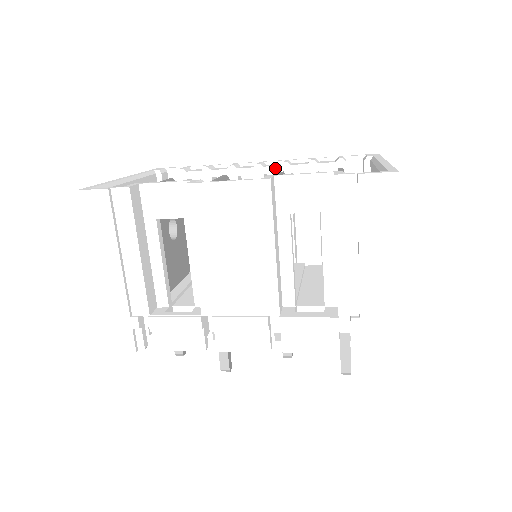
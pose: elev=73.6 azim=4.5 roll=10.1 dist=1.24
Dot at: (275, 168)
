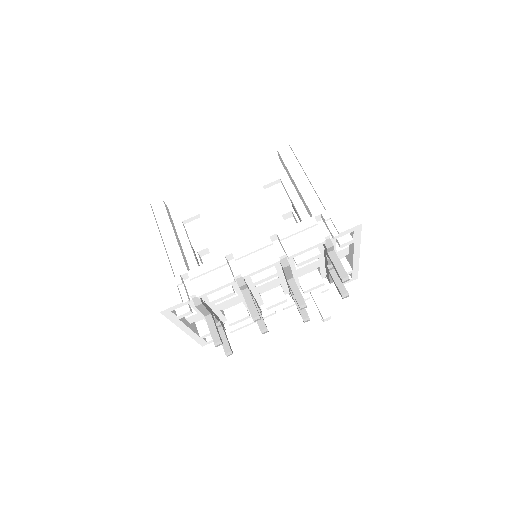
Dot at: occluded
